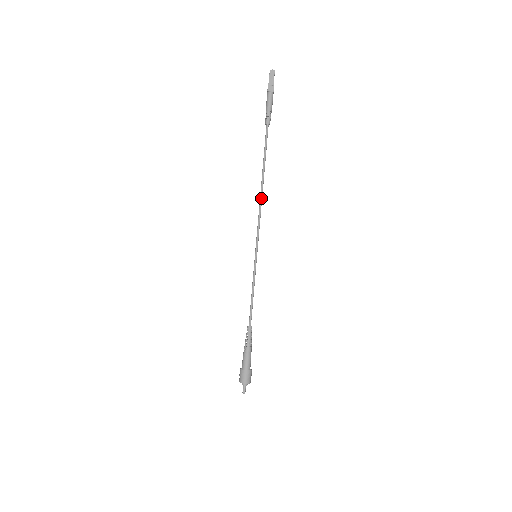
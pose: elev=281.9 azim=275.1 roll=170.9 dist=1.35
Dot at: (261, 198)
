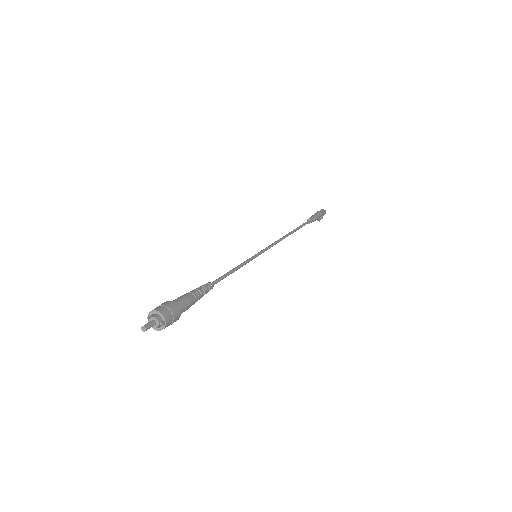
Dot at: (283, 237)
